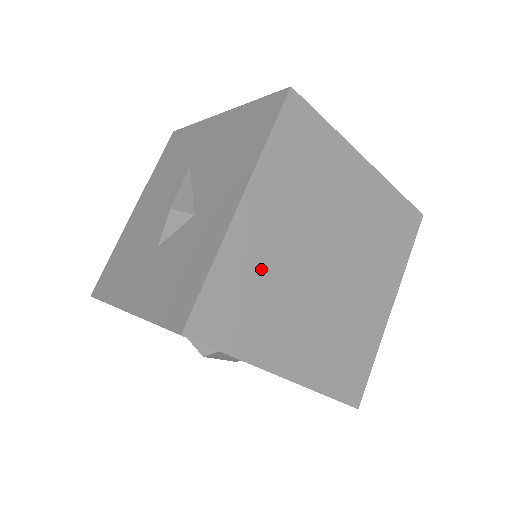
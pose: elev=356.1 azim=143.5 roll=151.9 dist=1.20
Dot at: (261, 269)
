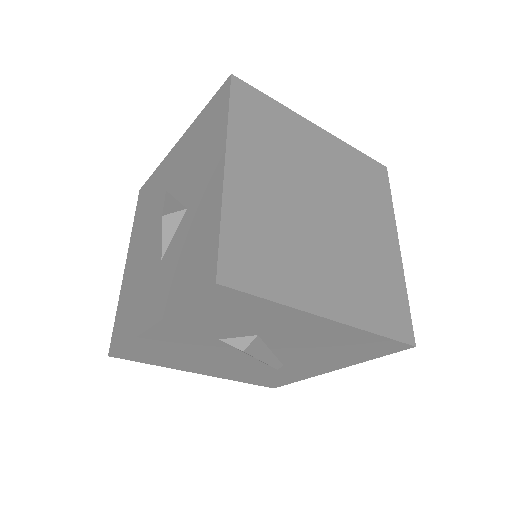
Dot at: (267, 219)
